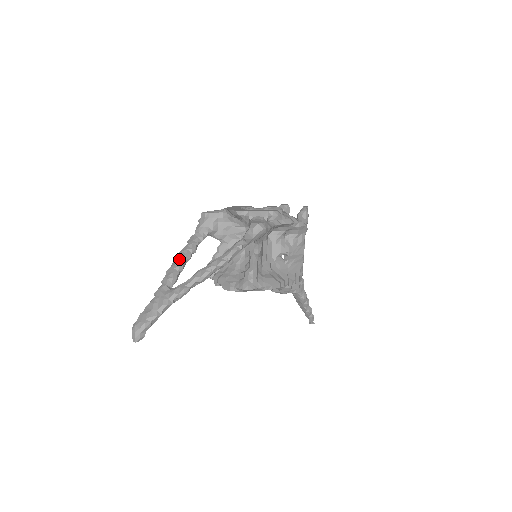
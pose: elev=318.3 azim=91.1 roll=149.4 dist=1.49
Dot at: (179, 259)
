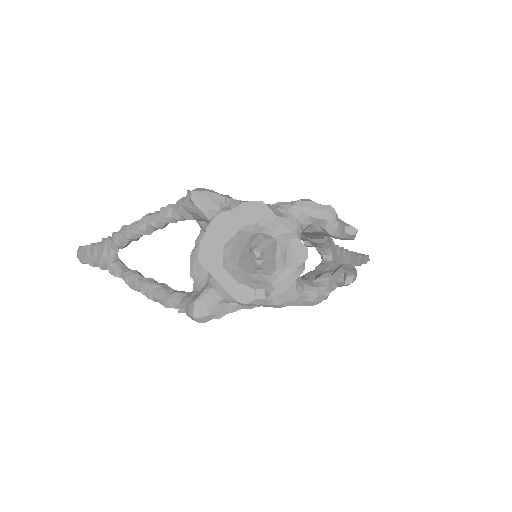
Dot at: (135, 230)
